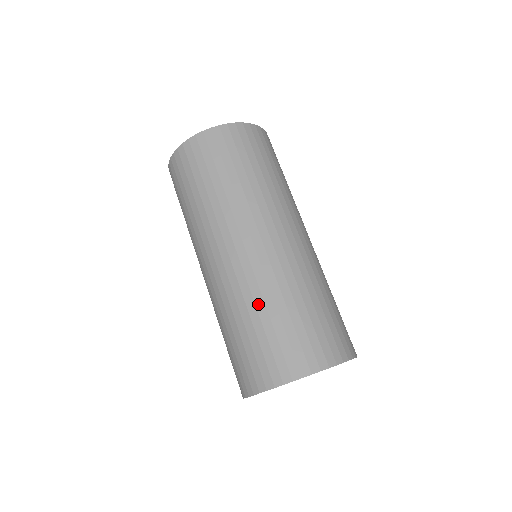
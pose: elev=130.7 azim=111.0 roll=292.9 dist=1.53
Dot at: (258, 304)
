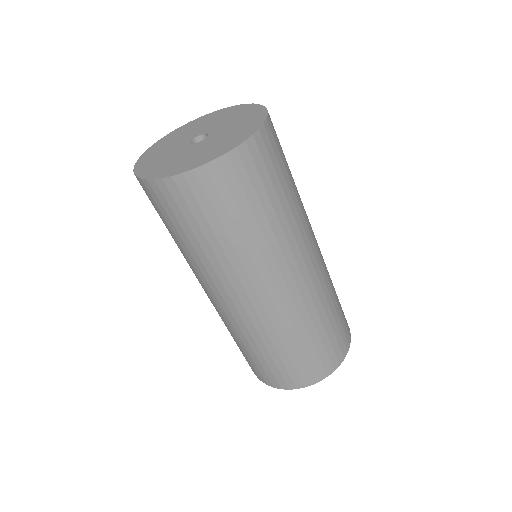
Dot at: (275, 342)
